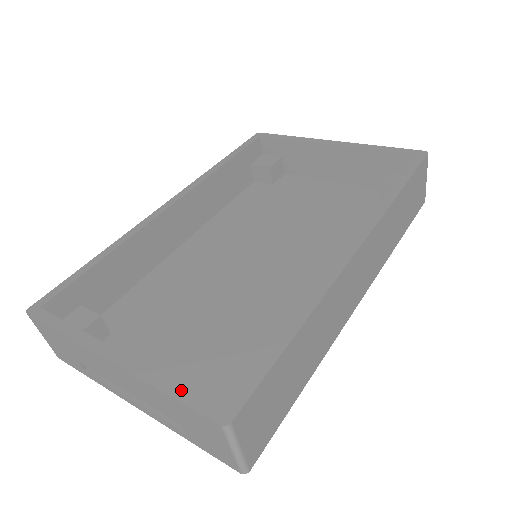
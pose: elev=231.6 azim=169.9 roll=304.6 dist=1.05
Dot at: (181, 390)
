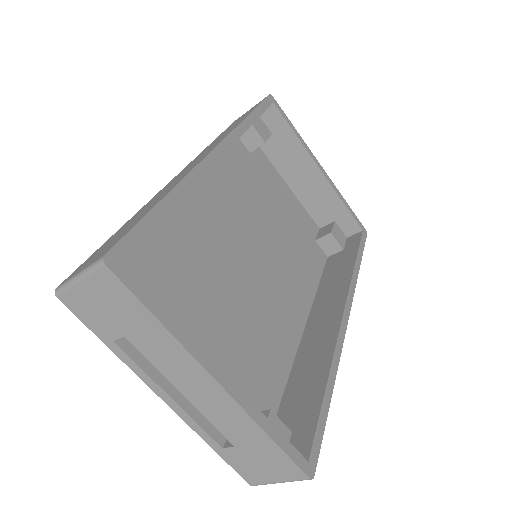
Dot at: (282, 438)
